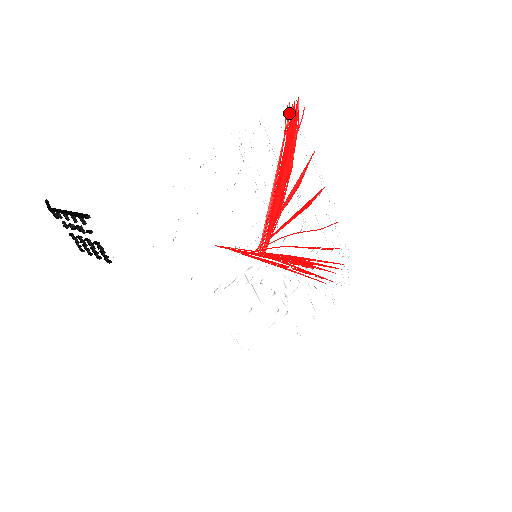
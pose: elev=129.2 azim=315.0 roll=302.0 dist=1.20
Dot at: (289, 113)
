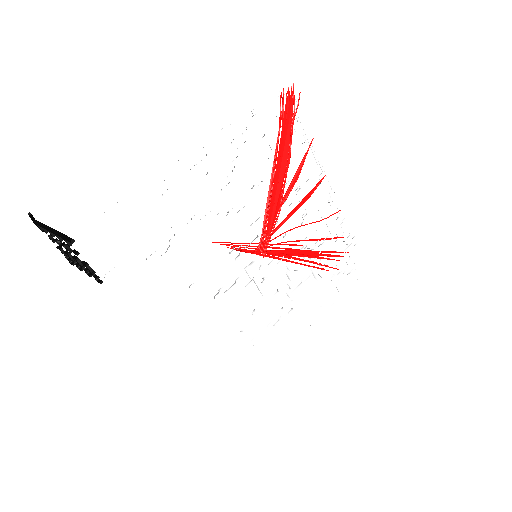
Dot at: (283, 101)
